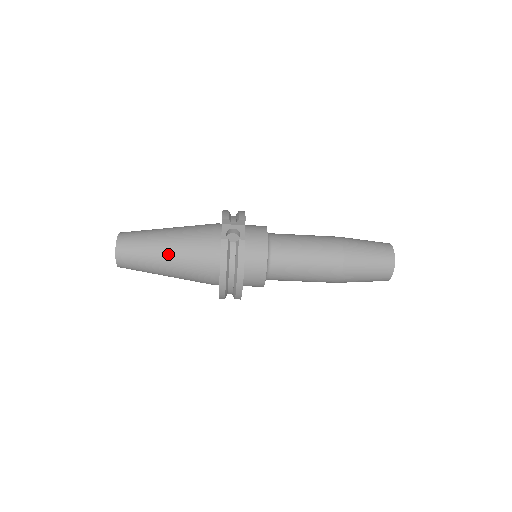
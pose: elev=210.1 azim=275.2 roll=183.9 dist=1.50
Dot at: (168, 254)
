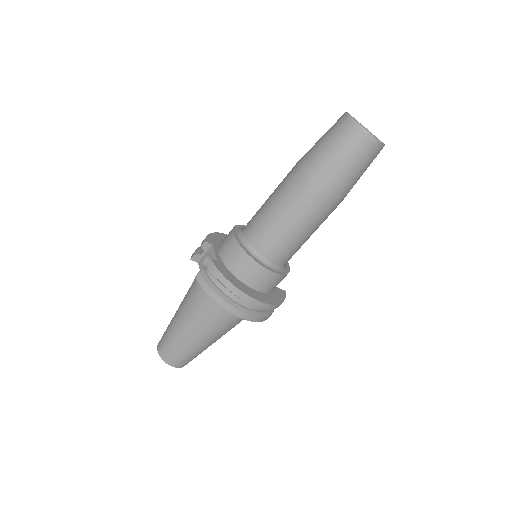
Dot at: (187, 326)
